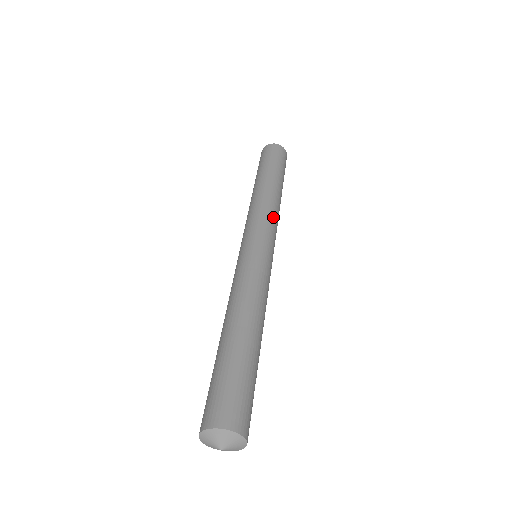
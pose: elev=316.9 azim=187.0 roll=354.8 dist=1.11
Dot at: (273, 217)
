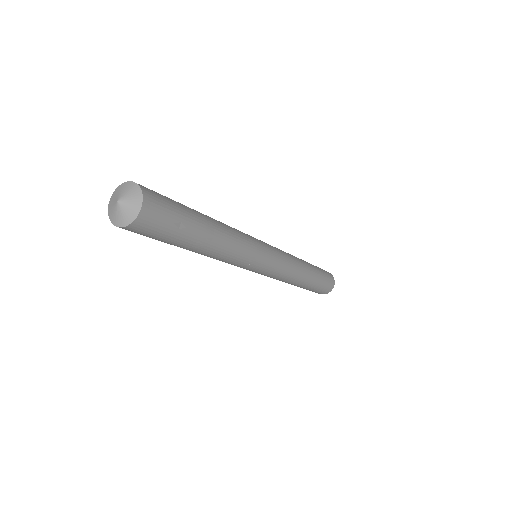
Dot at: (289, 257)
